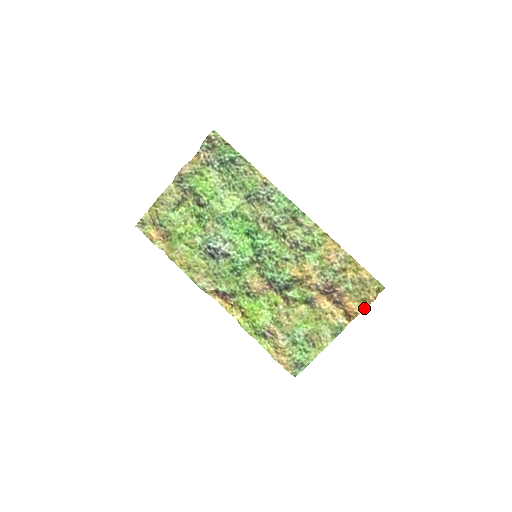
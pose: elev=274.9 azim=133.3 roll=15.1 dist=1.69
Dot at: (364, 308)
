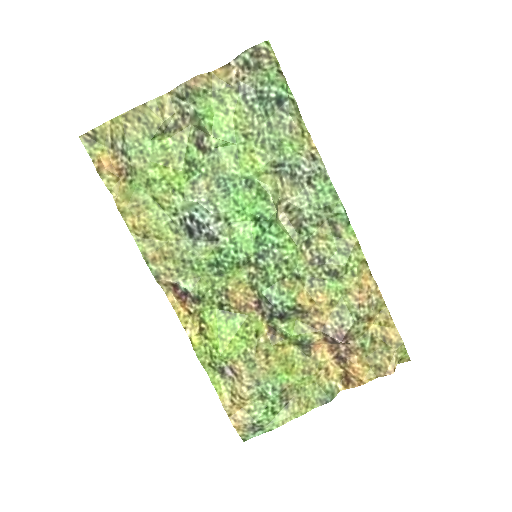
Dot at: (374, 378)
